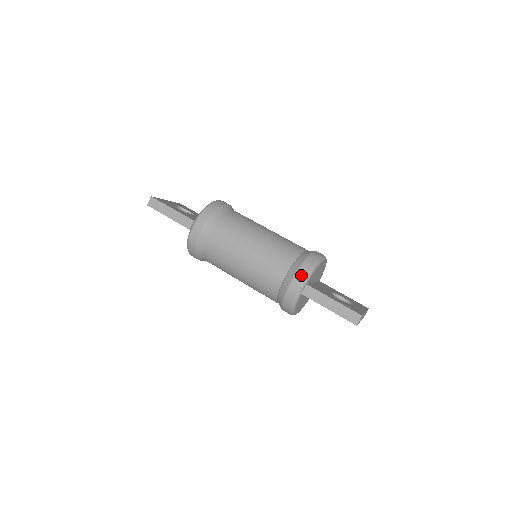
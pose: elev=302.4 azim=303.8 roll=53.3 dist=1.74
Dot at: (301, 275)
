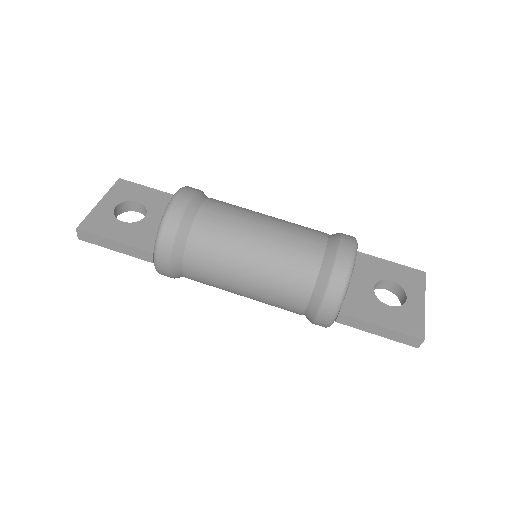
Dot at: (329, 306)
